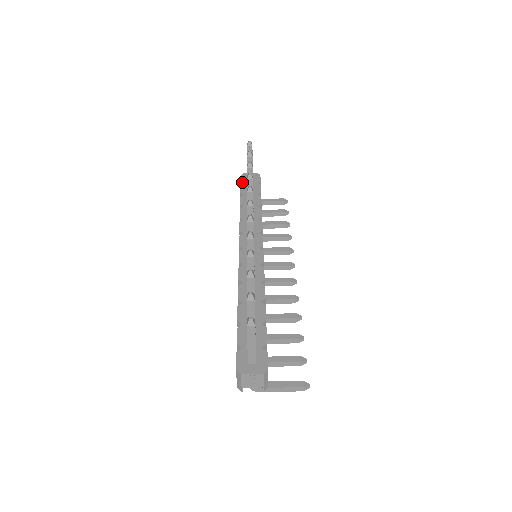
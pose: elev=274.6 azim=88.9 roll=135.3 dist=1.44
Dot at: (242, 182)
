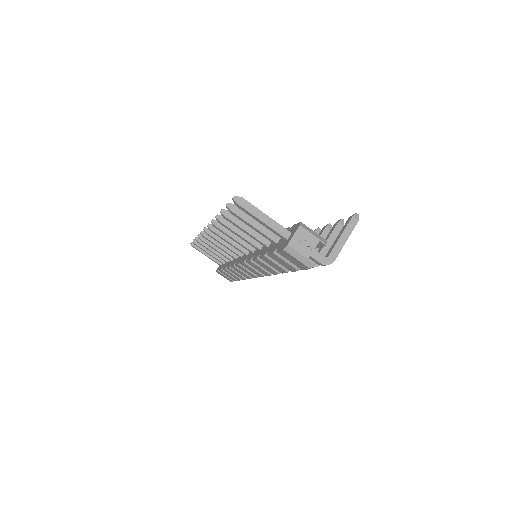
Dot at: (218, 270)
